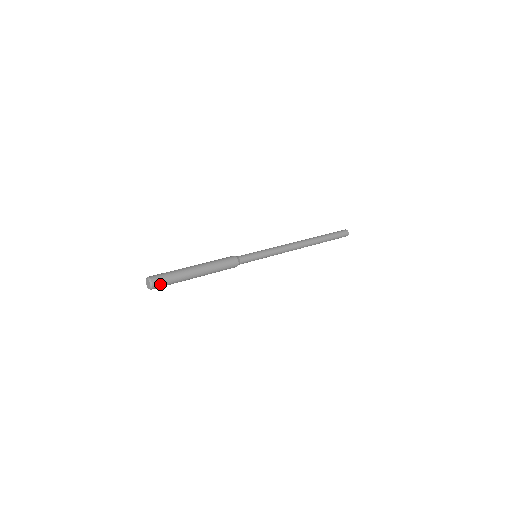
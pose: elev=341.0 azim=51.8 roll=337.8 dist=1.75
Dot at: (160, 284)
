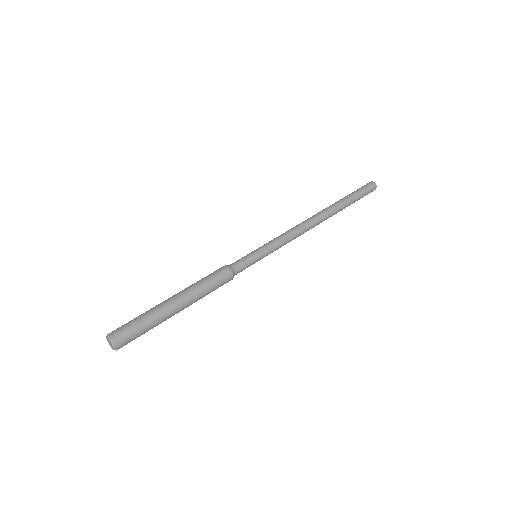
Dot at: (127, 343)
